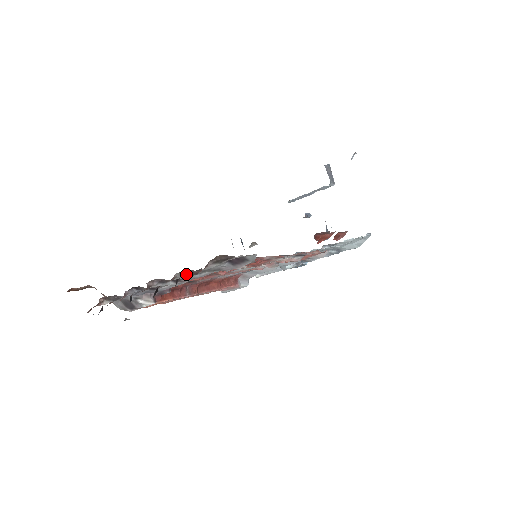
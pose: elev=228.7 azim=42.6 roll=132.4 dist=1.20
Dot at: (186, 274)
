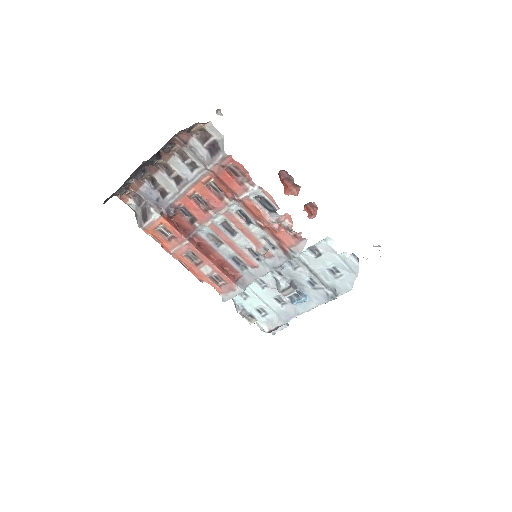
Dot at: (182, 160)
